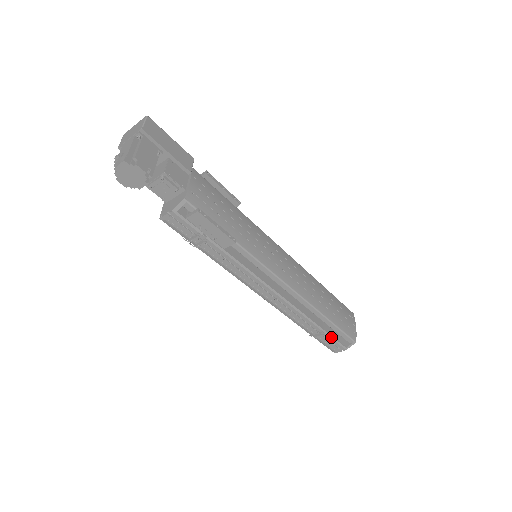
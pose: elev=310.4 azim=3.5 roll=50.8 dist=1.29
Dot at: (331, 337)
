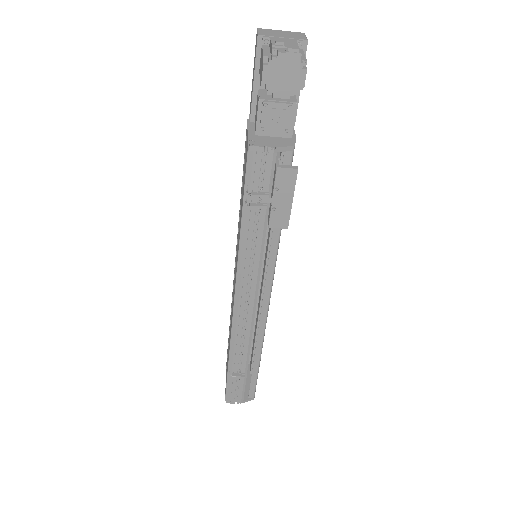
Dot at: (244, 383)
